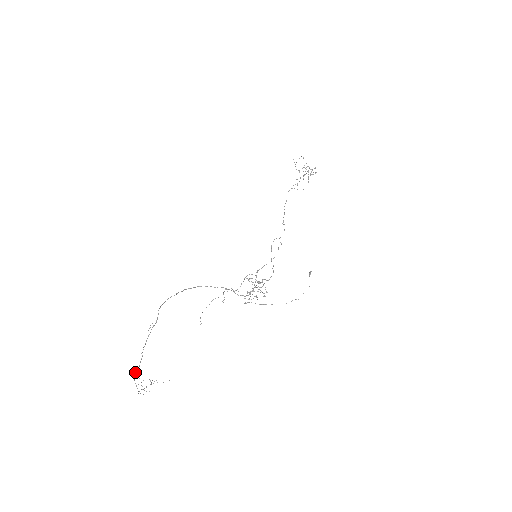
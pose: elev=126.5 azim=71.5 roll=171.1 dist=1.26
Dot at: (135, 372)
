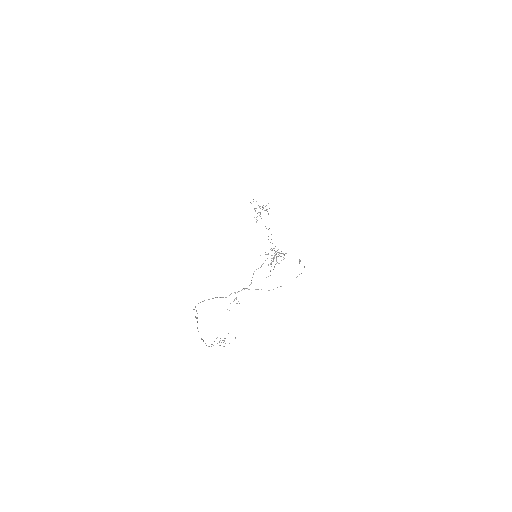
Dot at: (203, 341)
